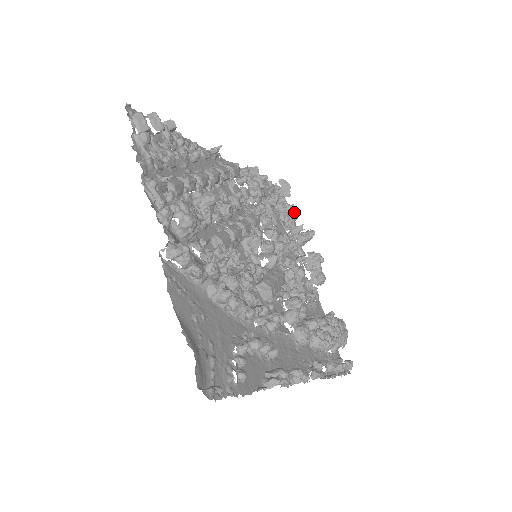
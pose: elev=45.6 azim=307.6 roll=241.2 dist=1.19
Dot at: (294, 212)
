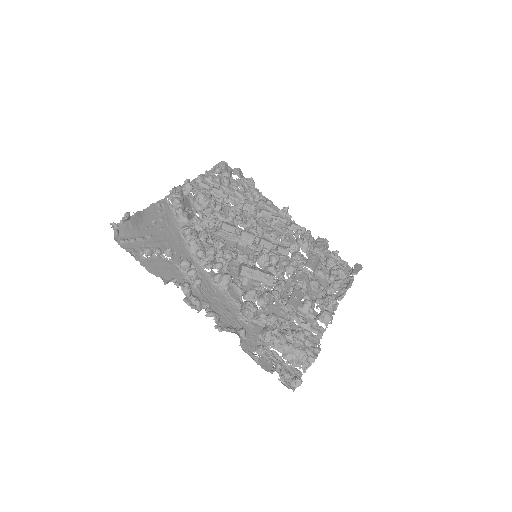
Dot at: (351, 283)
